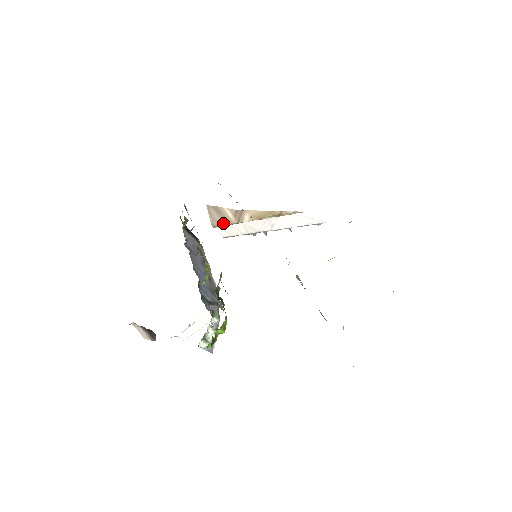
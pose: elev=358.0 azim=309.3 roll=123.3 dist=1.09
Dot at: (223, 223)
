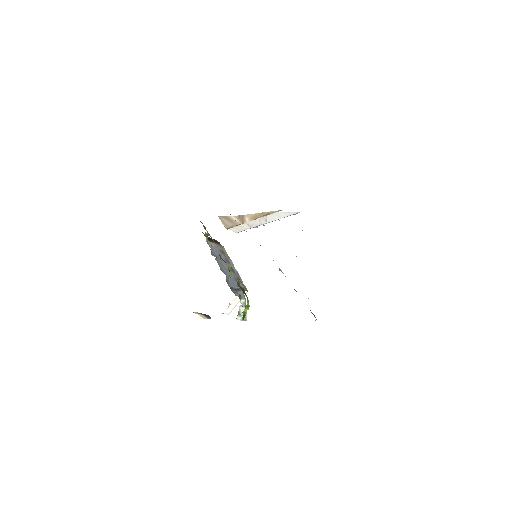
Dot at: (233, 226)
